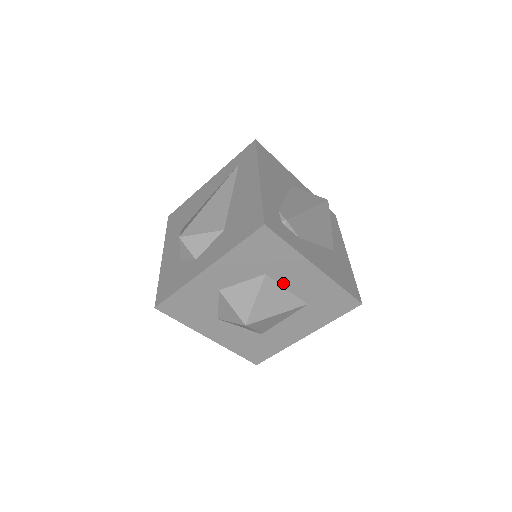
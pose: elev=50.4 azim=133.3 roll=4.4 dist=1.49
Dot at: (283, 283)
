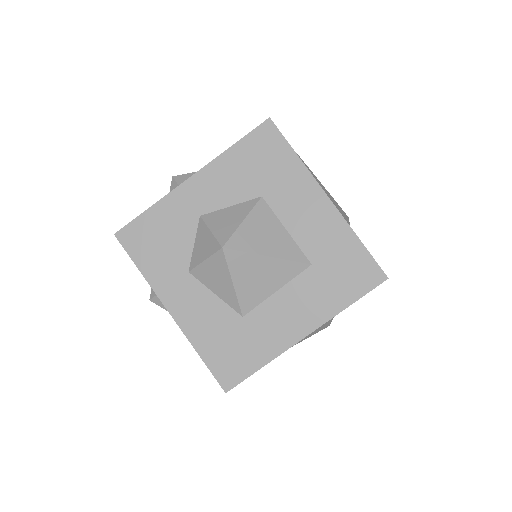
Dot at: (282, 217)
